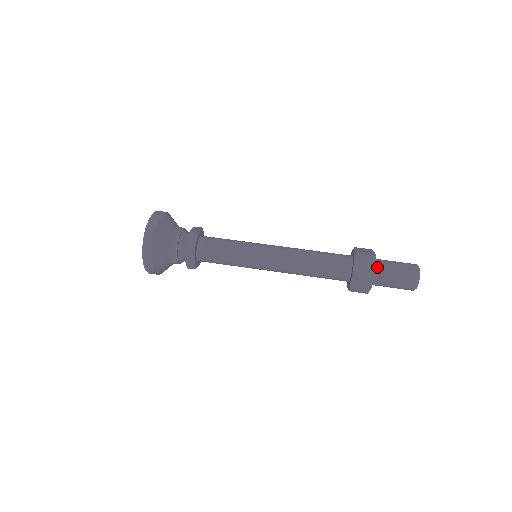
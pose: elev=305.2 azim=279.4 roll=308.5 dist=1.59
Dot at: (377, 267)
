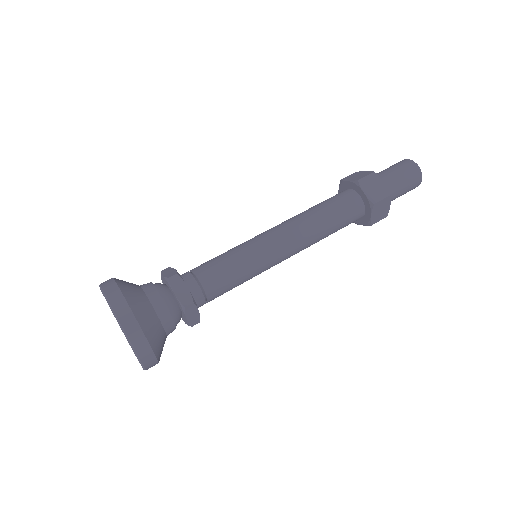
Dot at: occluded
